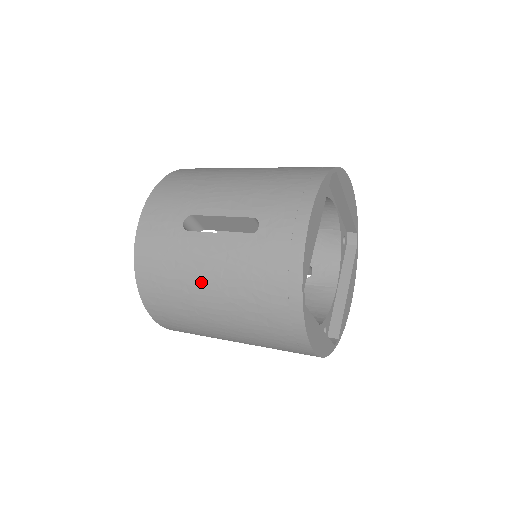
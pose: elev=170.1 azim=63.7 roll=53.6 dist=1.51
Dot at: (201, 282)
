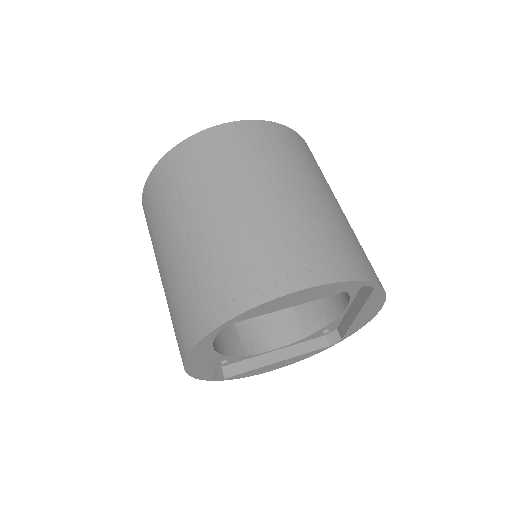
Dot at: occluded
